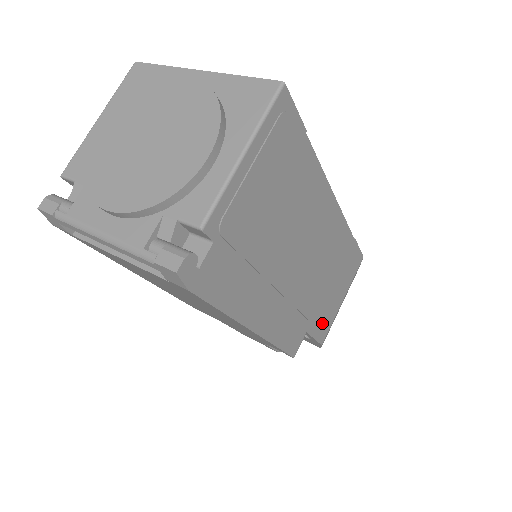
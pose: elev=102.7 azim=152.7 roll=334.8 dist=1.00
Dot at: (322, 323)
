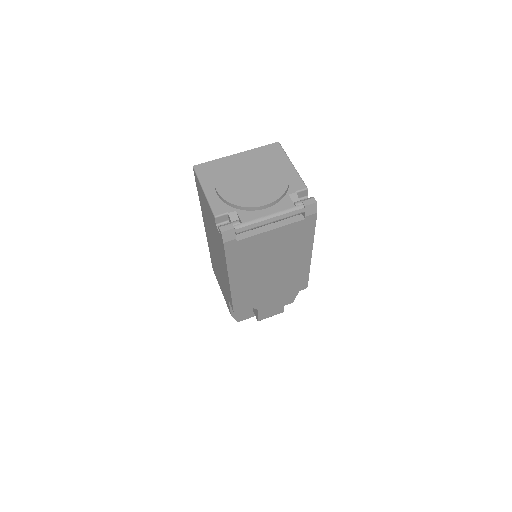
Dot at: occluded
